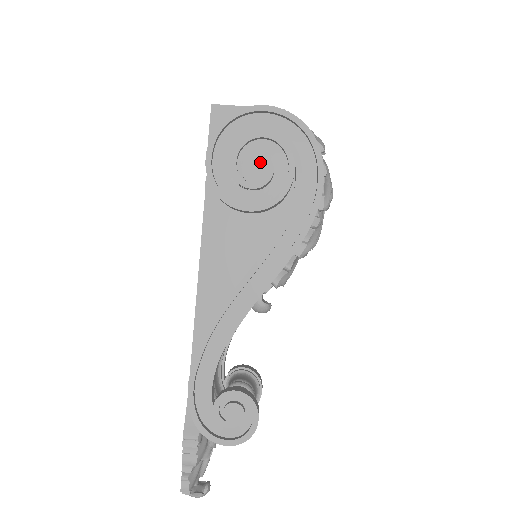
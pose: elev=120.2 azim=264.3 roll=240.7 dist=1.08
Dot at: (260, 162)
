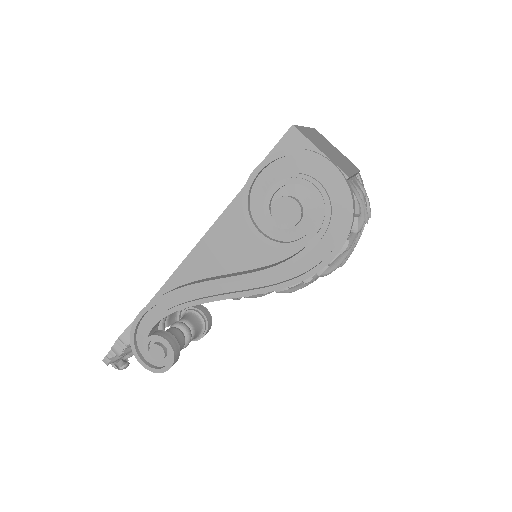
Dot at: (292, 208)
